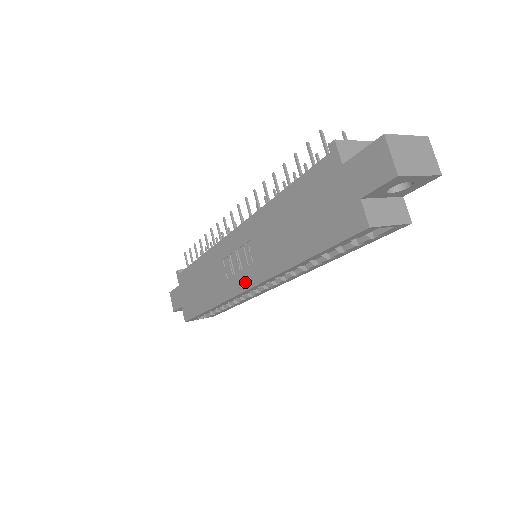
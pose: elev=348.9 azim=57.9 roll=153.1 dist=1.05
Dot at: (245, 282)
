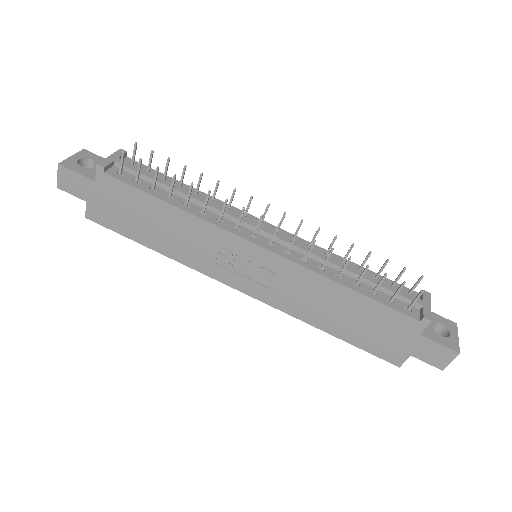
Dot at: (244, 287)
